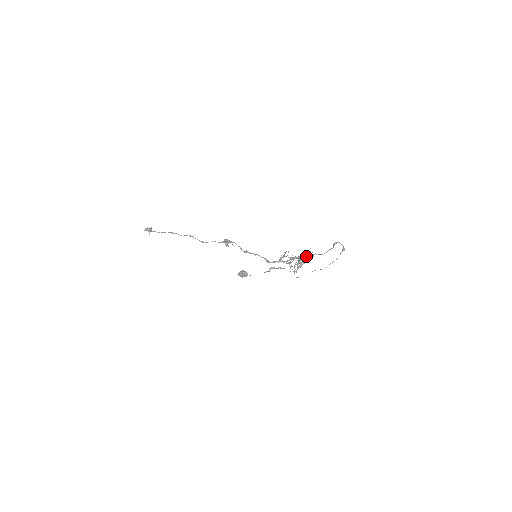
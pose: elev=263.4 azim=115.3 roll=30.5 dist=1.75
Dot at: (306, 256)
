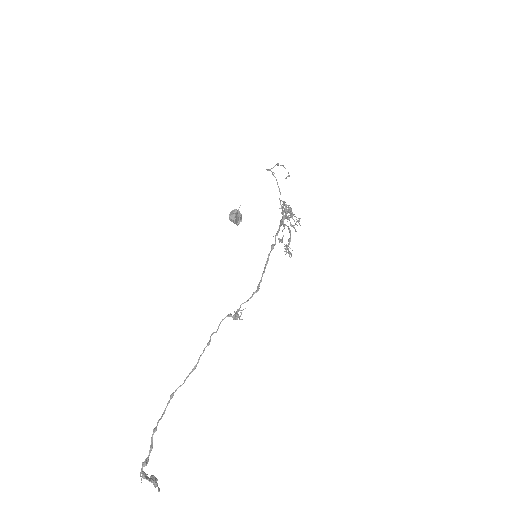
Dot at: occluded
